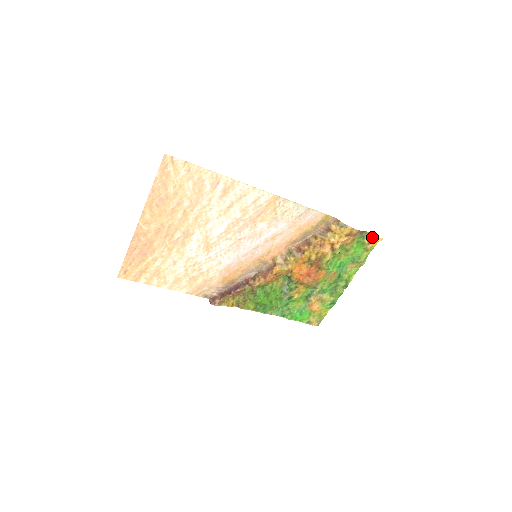
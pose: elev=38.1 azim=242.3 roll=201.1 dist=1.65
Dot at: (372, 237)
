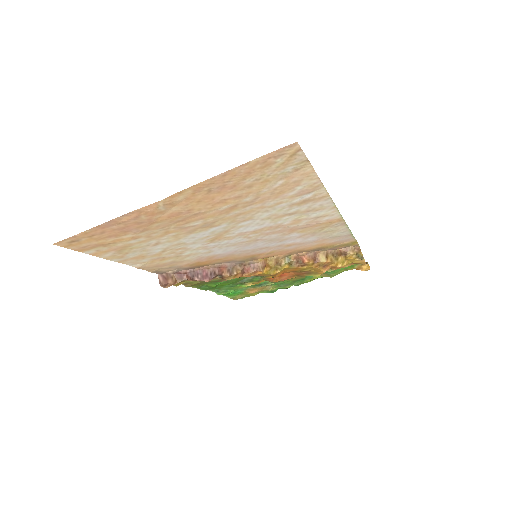
Dot at: (366, 267)
